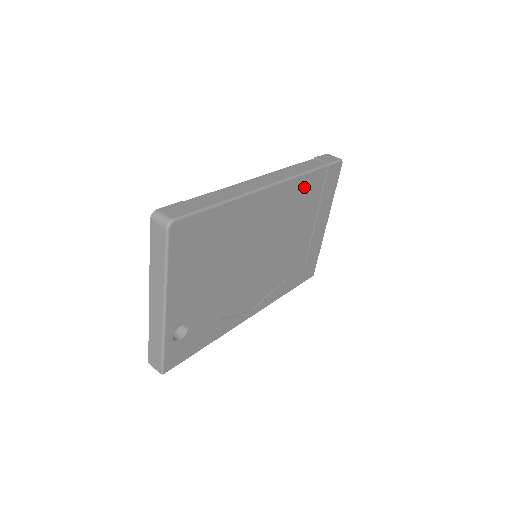
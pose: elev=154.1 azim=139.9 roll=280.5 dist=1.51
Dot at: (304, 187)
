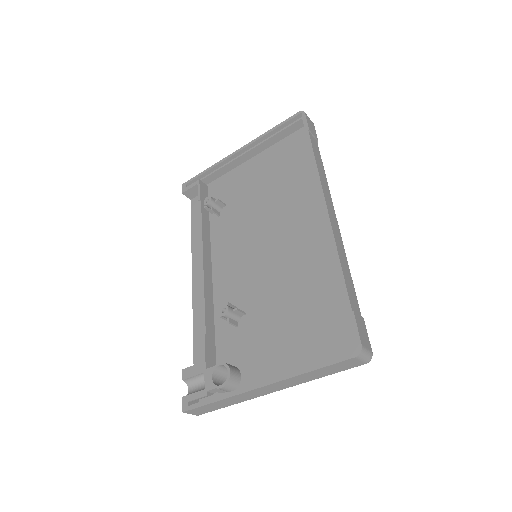
Dot at: occluded
